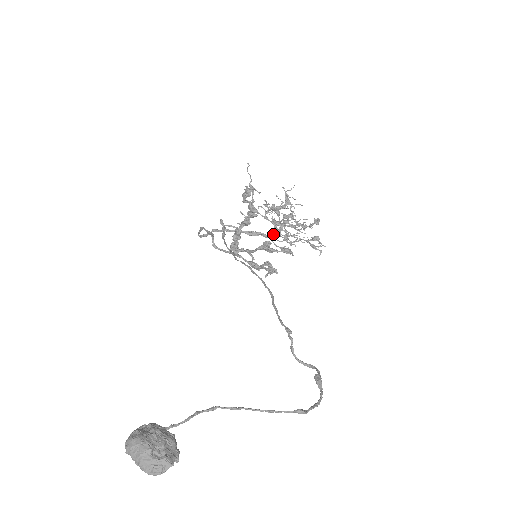
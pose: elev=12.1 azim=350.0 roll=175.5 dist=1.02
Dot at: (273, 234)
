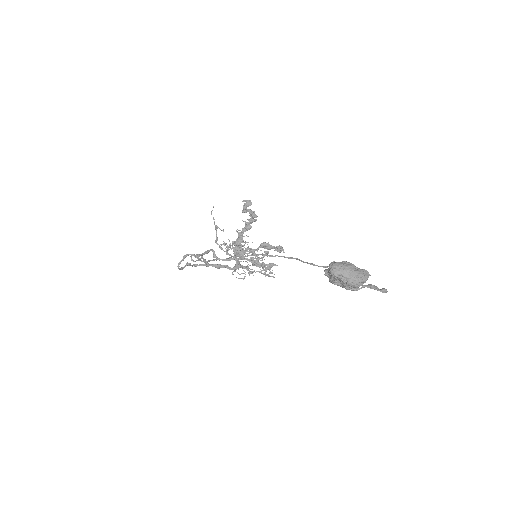
Dot at: (235, 266)
